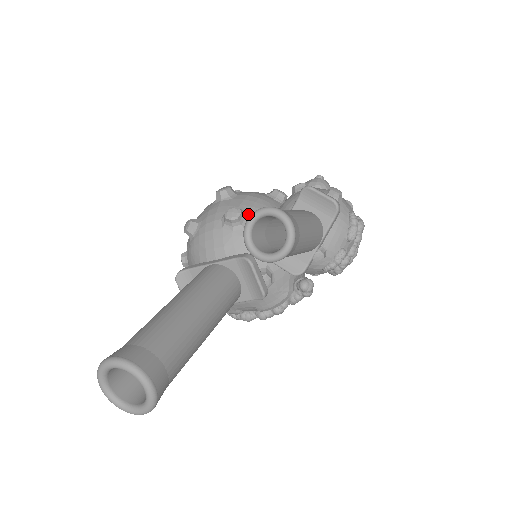
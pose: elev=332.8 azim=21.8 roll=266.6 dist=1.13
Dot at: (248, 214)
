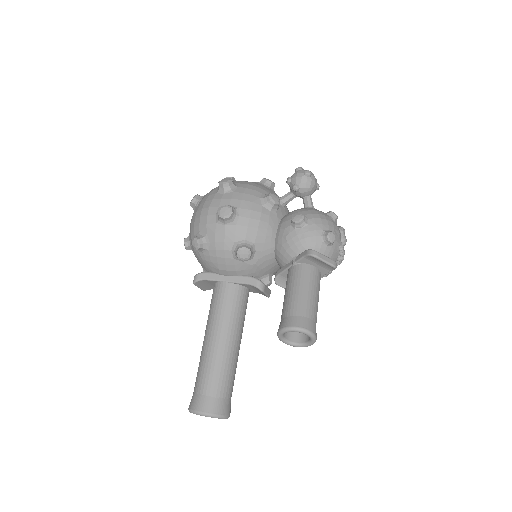
Dot at: (254, 246)
